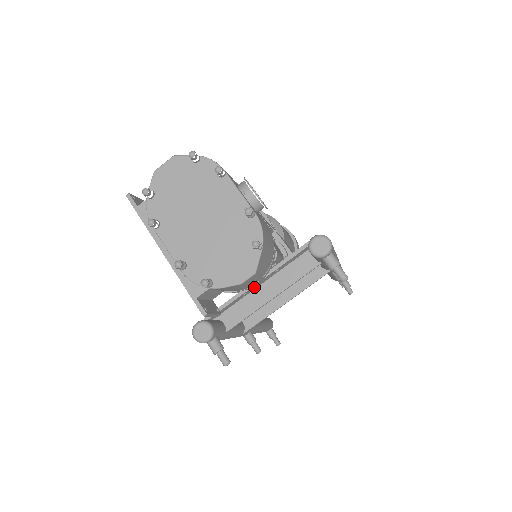
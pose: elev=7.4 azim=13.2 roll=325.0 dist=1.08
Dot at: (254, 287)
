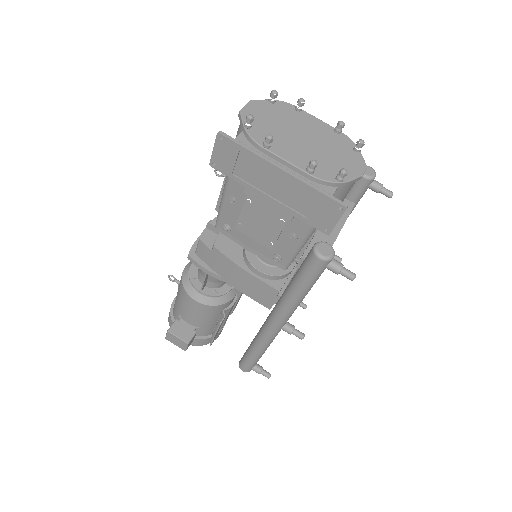
Dot at: occluded
